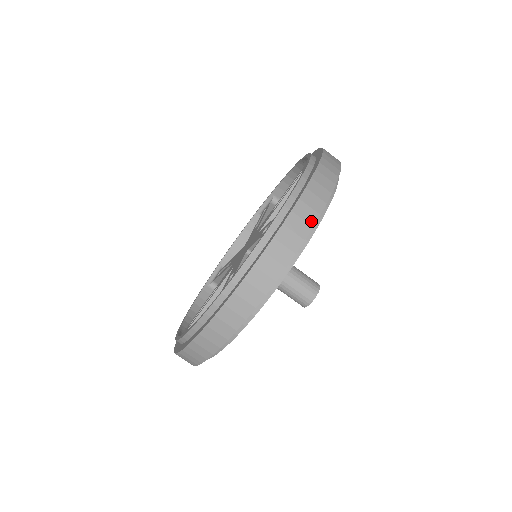
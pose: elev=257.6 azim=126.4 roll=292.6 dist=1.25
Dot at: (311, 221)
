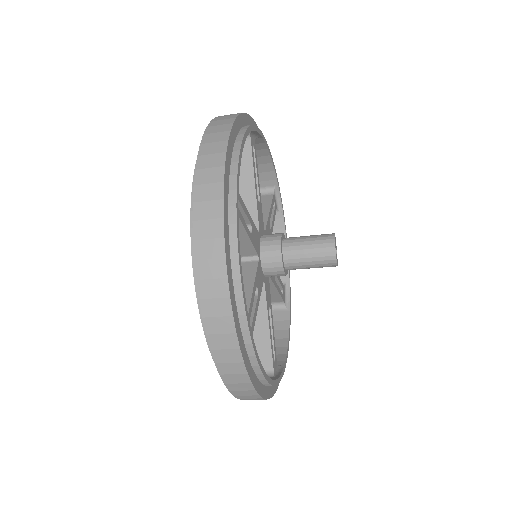
Dot at: (242, 371)
